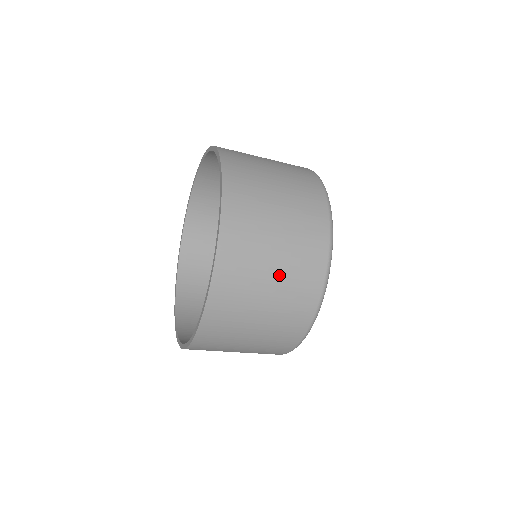
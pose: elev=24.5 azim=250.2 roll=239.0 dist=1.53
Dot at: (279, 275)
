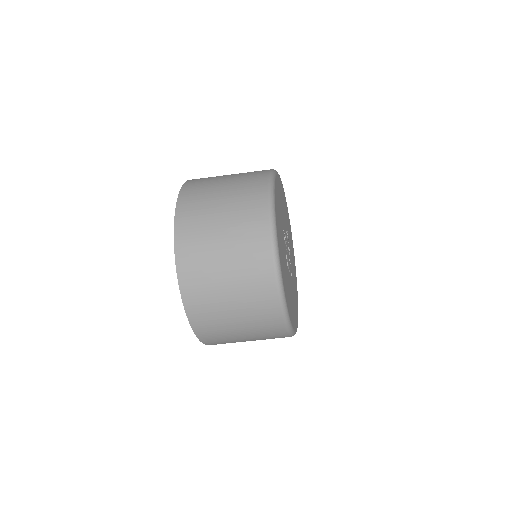
Dot at: (229, 254)
